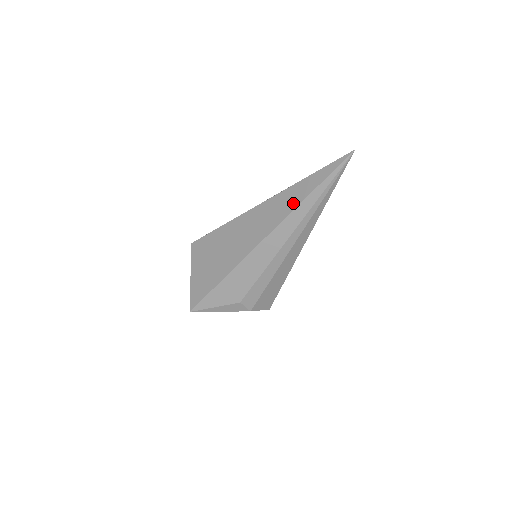
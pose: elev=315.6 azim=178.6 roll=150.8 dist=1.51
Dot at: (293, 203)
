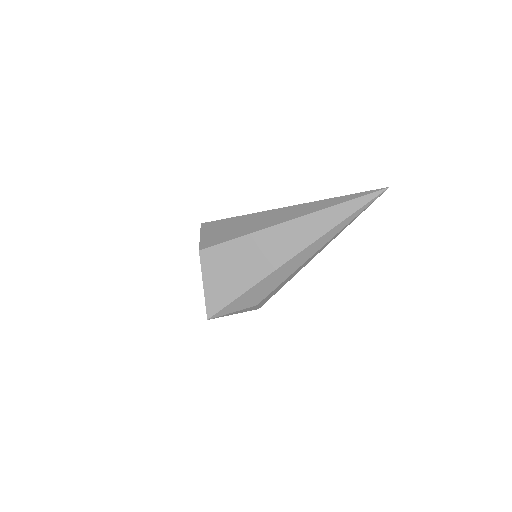
Dot at: (327, 225)
